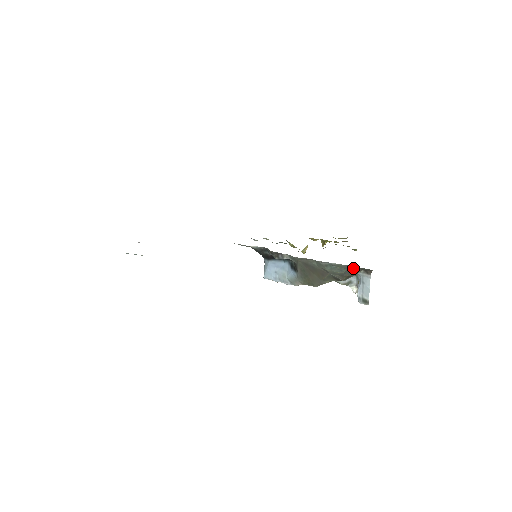
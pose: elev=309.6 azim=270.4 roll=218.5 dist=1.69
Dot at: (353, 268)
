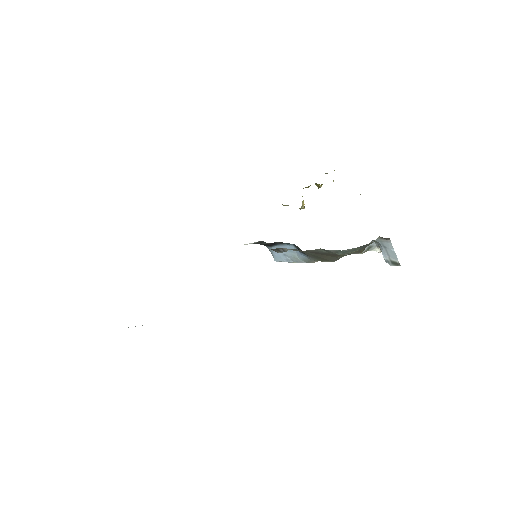
Dot at: (367, 244)
